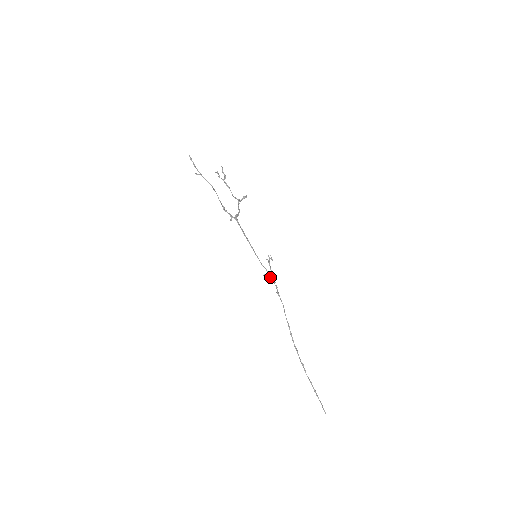
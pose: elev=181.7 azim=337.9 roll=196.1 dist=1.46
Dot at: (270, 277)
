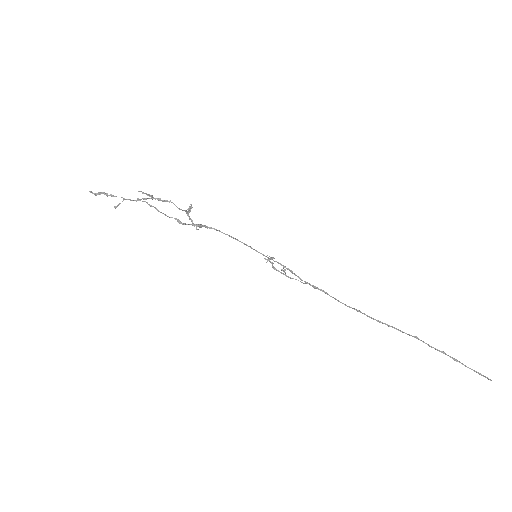
Dot at: (290, 270)
